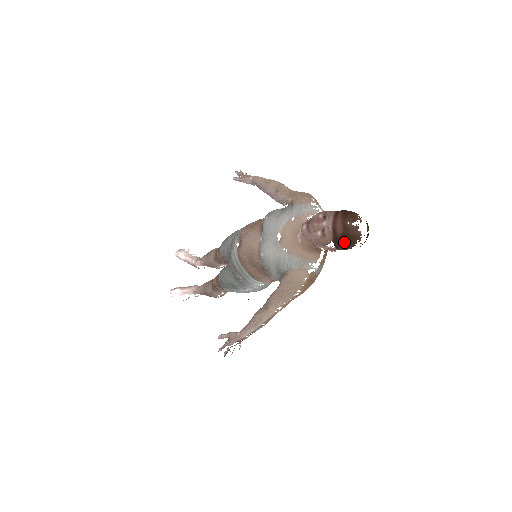
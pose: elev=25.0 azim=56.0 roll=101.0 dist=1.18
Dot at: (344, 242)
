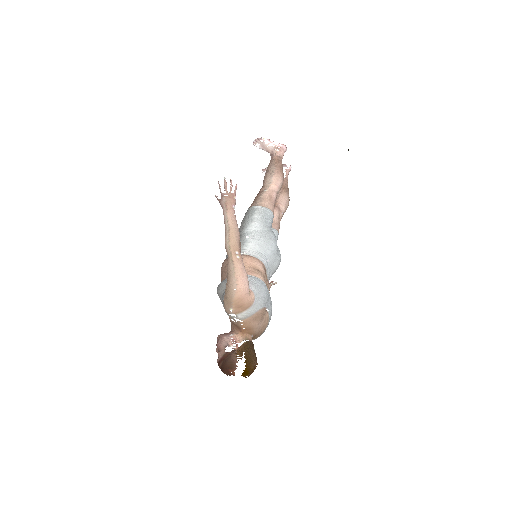
Dot at: occluded
